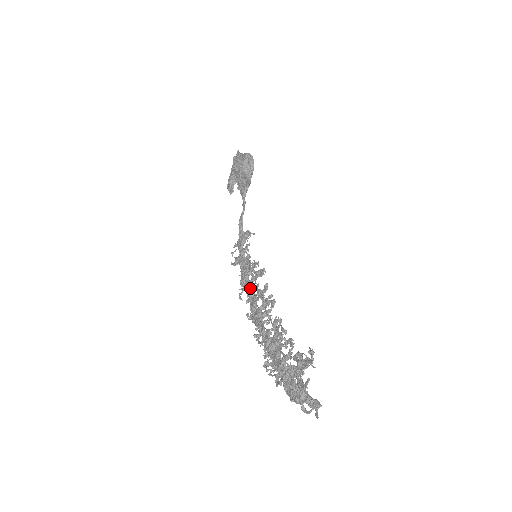
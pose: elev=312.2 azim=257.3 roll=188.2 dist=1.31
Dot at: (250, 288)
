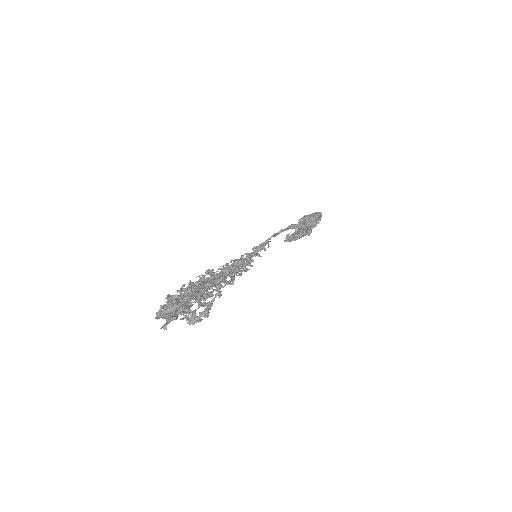
Dot at: occluded
